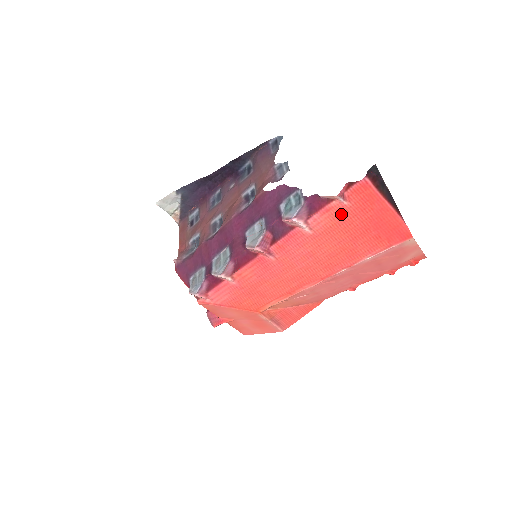
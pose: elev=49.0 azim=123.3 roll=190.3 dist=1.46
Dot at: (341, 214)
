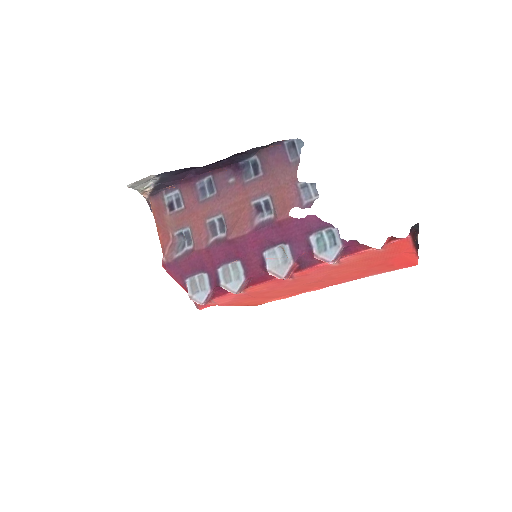
Dot at: (371, 255)
